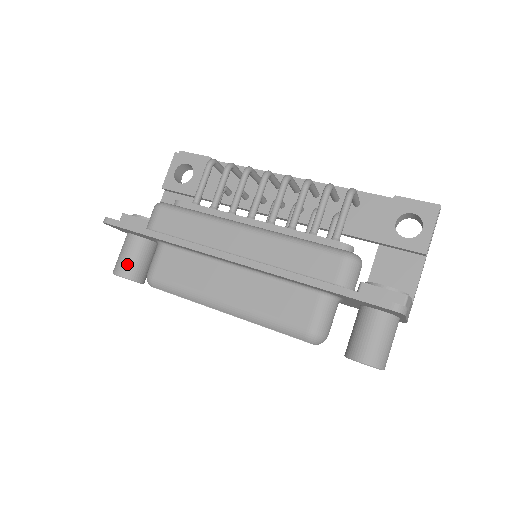
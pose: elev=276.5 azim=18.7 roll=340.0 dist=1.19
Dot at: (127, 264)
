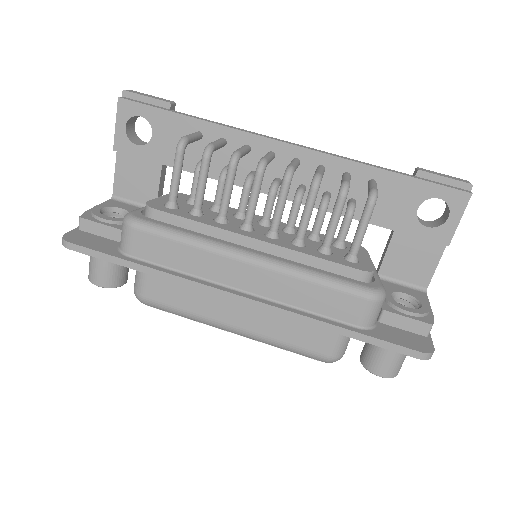
Dot at: (104, 274)
